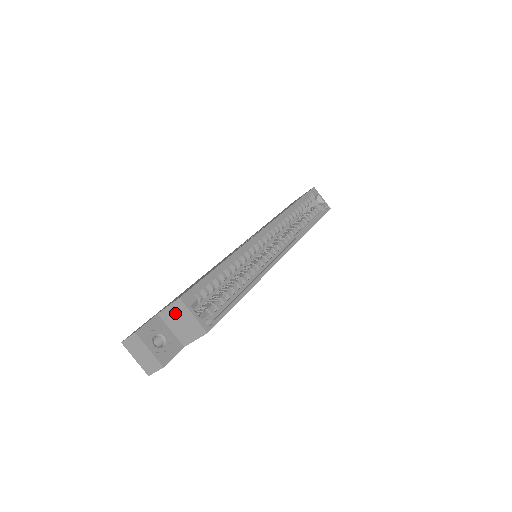
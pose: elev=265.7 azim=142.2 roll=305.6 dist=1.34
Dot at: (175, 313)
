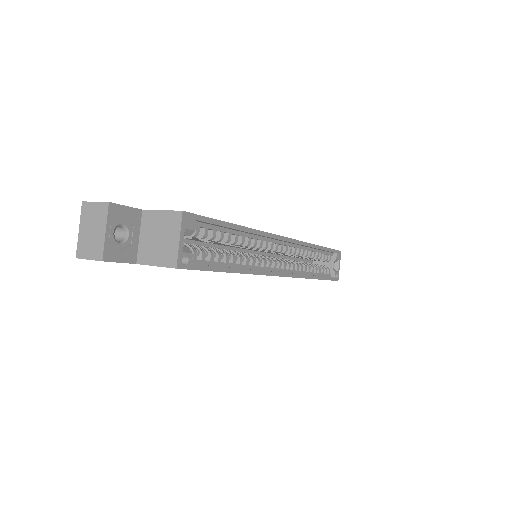
Dot at: (162, 223)
